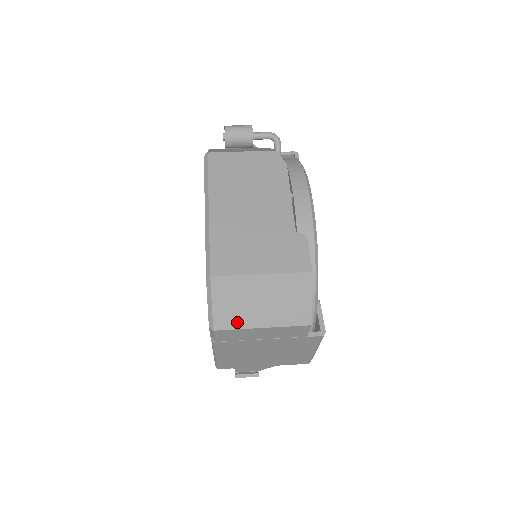
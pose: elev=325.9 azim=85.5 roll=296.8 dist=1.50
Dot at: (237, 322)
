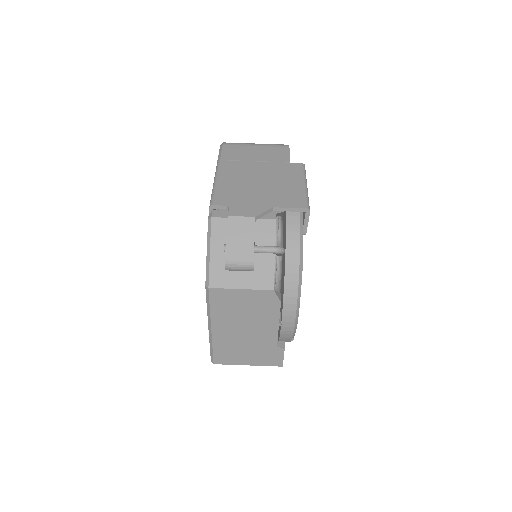
Dot at: occluded
